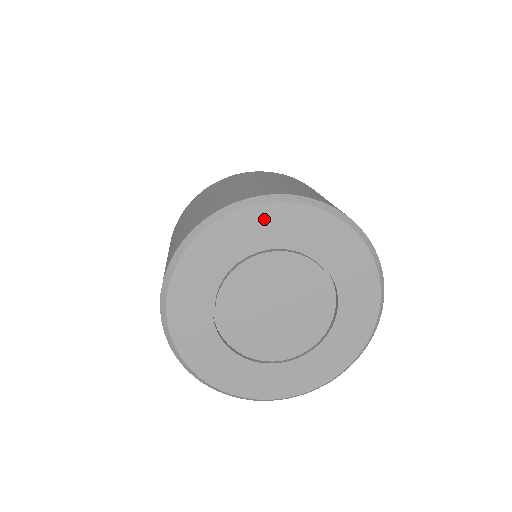
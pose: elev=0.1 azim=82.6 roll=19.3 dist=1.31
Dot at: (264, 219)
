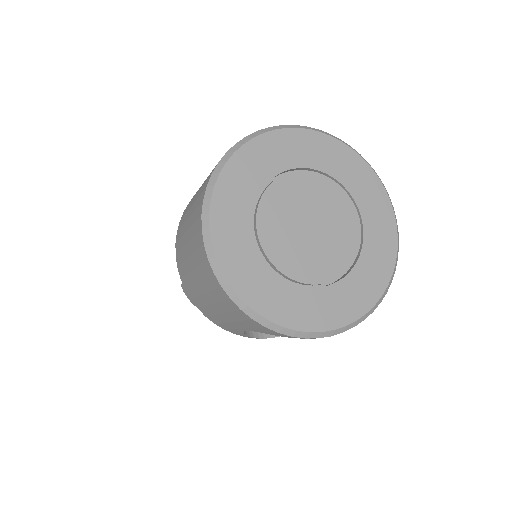
Dot at: (277, 144)
